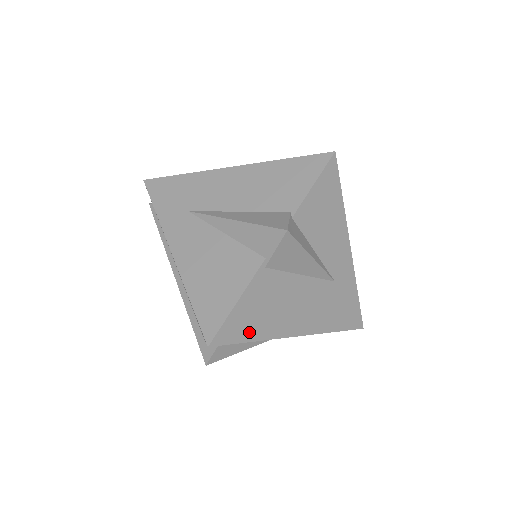
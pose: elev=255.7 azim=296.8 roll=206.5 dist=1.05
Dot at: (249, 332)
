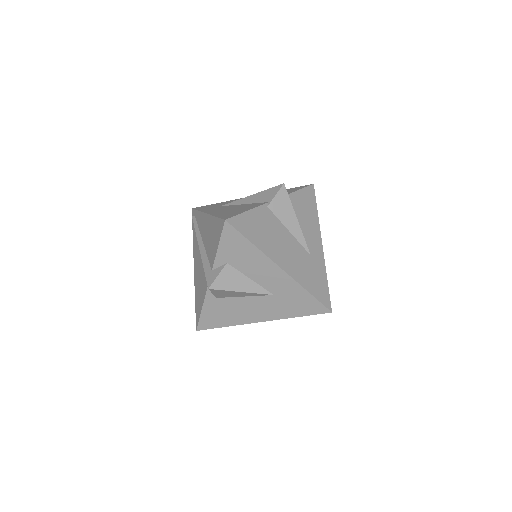
Dot at: (251, 235)
